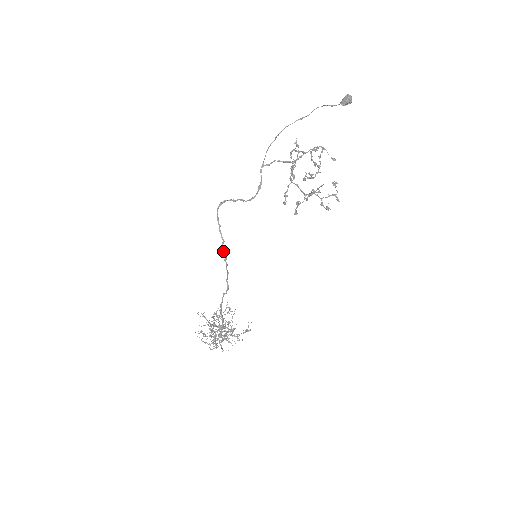
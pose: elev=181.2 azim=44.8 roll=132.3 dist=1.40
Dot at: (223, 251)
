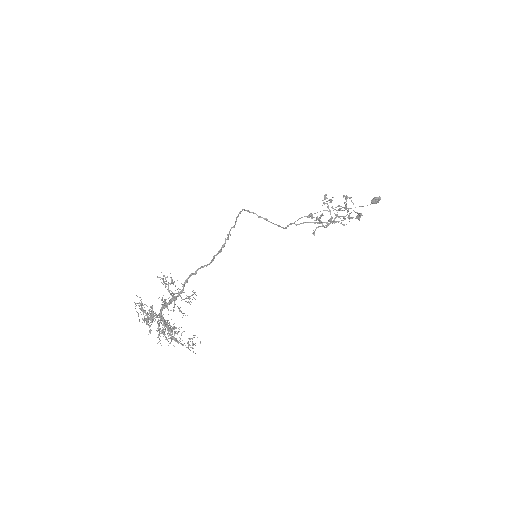
Dot at: (229, 232)
